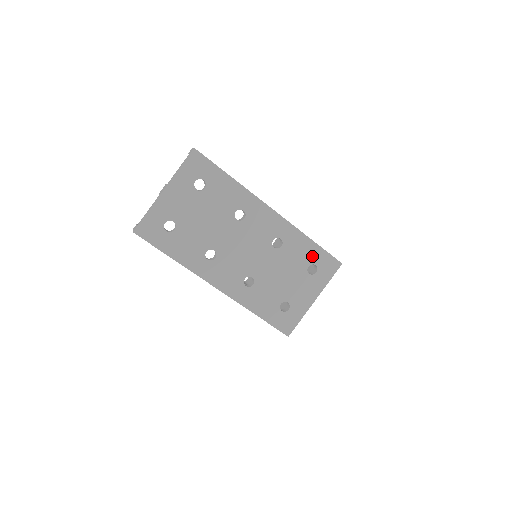
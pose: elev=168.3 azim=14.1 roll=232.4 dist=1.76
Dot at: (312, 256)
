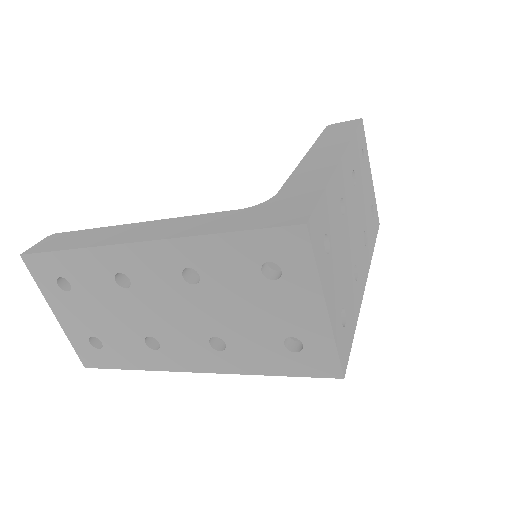
Dot at: (249, 254)
